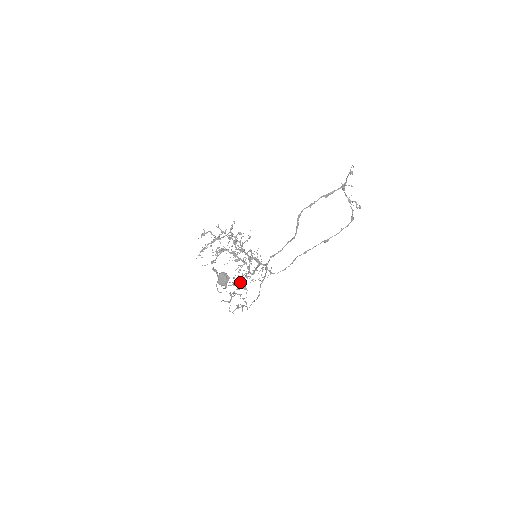
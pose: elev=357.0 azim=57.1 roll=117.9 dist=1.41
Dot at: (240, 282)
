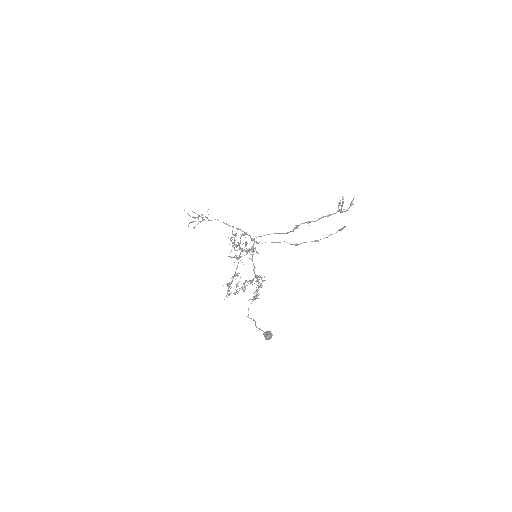
Dot at: (254, 292)
